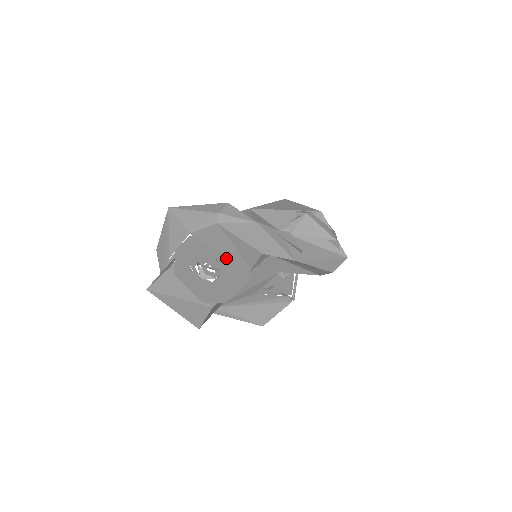
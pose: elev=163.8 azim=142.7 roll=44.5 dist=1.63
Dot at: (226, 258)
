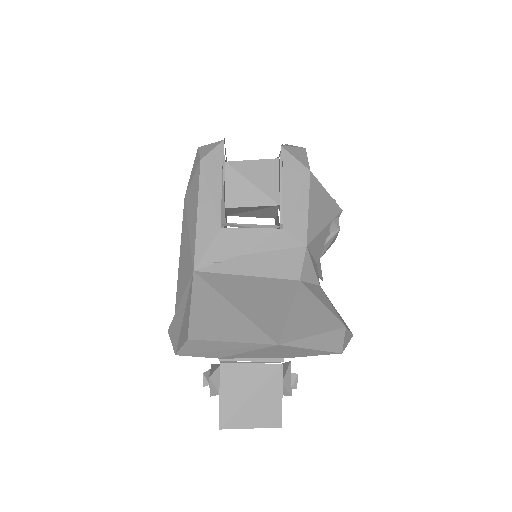
Dot at: occluded
